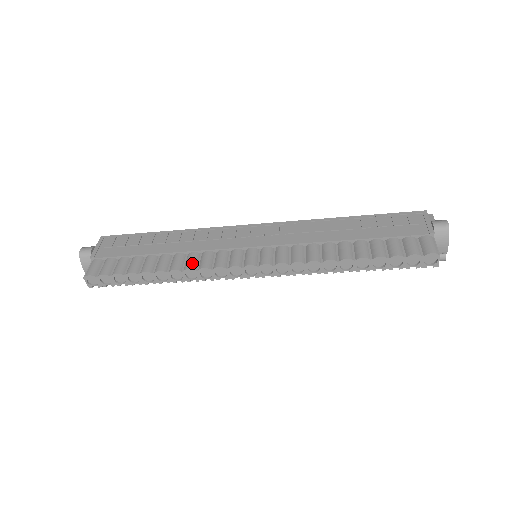
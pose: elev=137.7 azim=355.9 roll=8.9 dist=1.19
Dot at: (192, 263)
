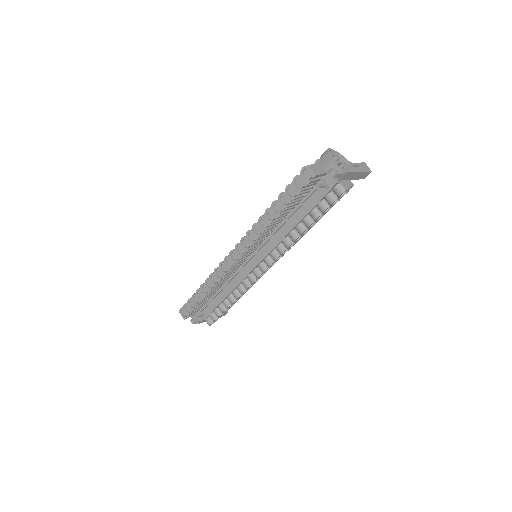
Dot at: occluded
